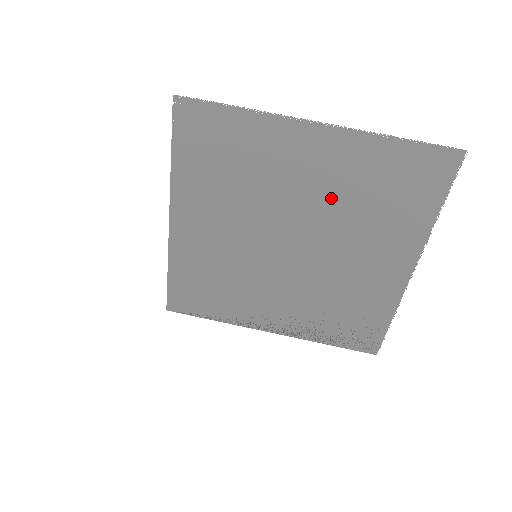
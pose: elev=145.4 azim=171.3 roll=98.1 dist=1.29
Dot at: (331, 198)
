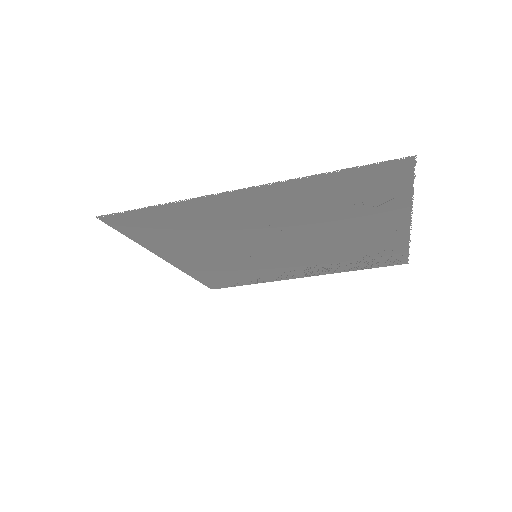
Dot at: (294, 217)
